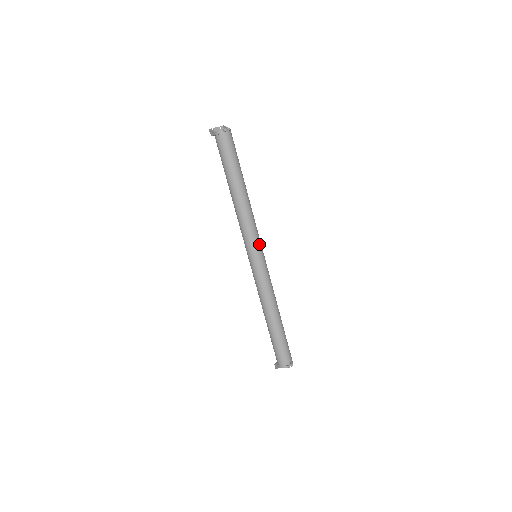
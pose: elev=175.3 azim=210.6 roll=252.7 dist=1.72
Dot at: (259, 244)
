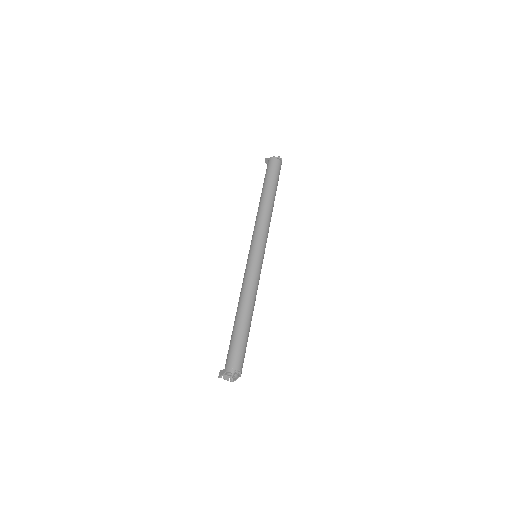
Dot at: (264, 245)
